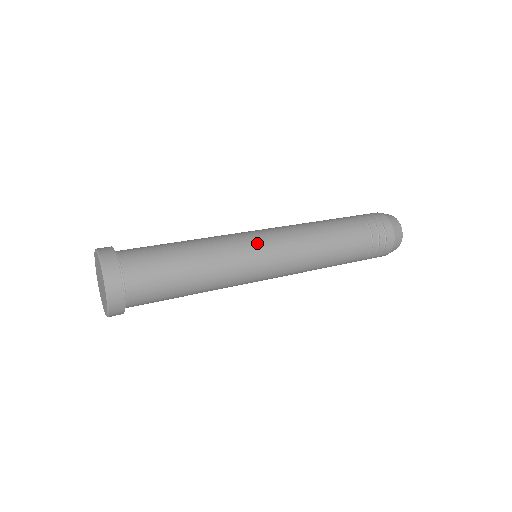
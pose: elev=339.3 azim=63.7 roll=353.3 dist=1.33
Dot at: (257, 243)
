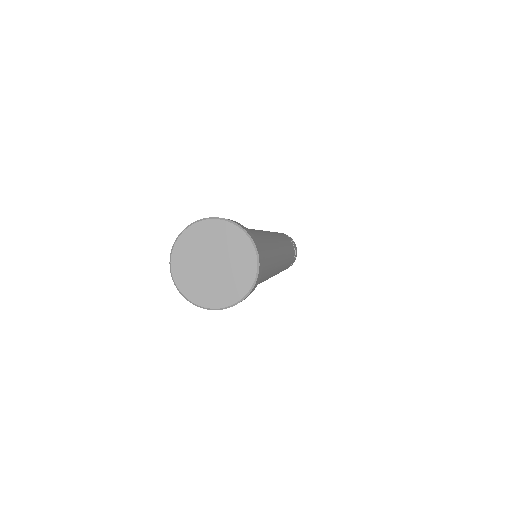
Dot at: occluded
